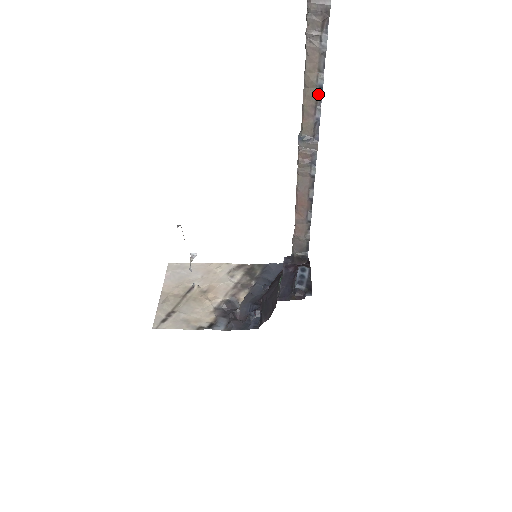
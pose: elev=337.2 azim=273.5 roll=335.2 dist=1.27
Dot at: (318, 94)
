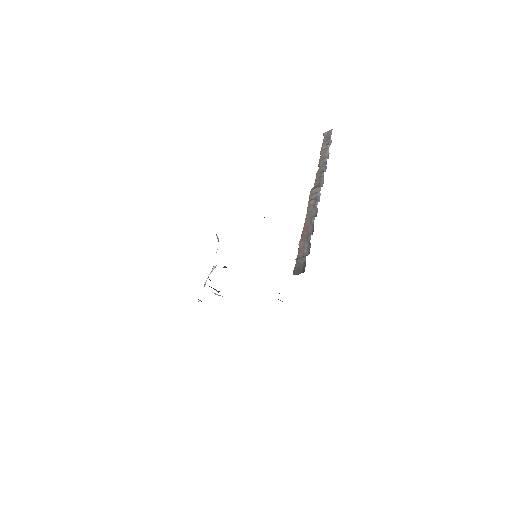
Dot at: (324, 167)
